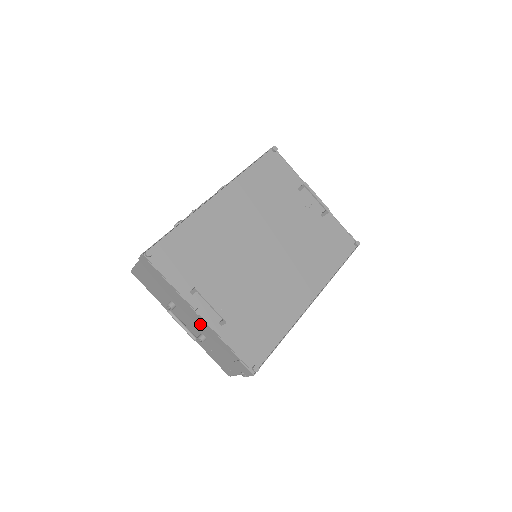
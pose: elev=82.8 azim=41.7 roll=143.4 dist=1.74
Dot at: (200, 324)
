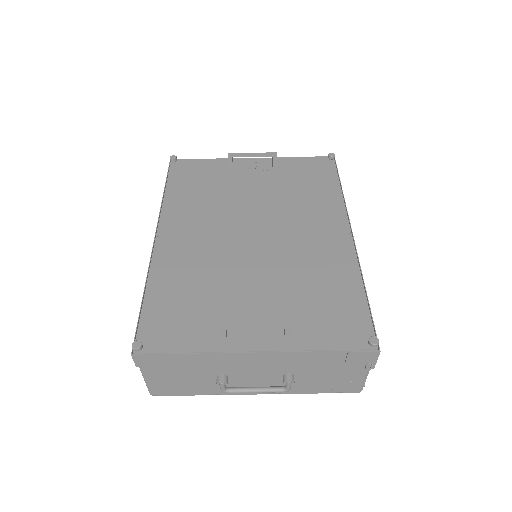
Dot at: (268, 363)
